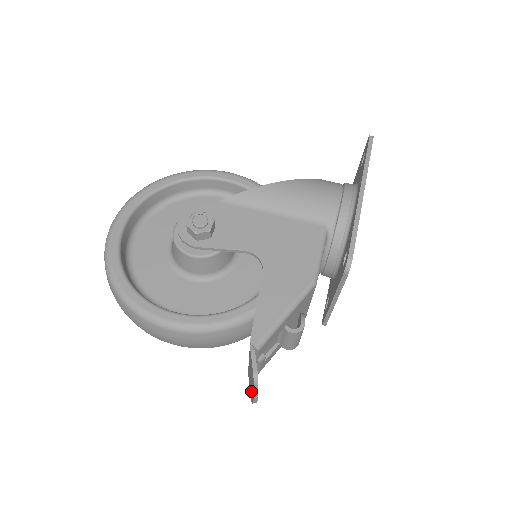
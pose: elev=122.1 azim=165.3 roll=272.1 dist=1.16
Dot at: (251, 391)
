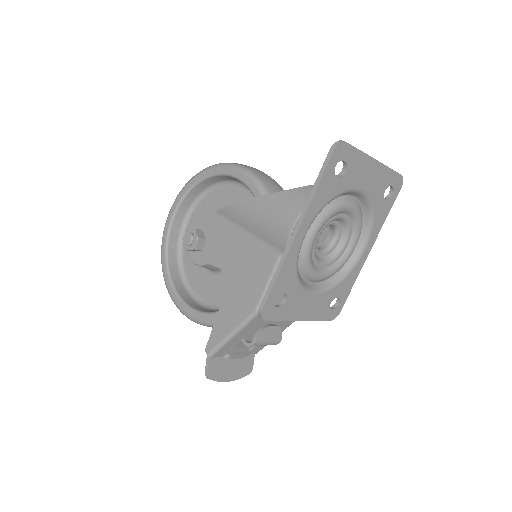
Dot at: (237, 369)
